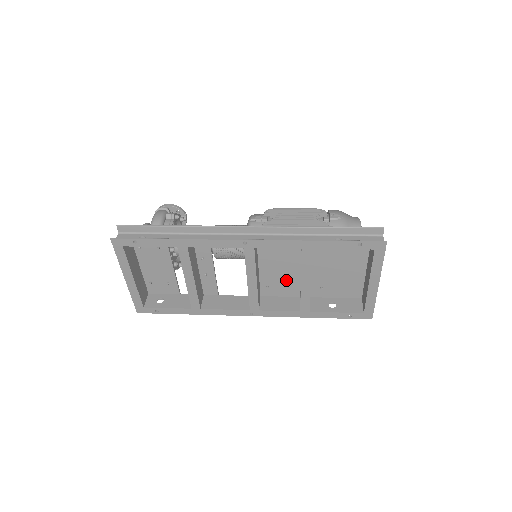
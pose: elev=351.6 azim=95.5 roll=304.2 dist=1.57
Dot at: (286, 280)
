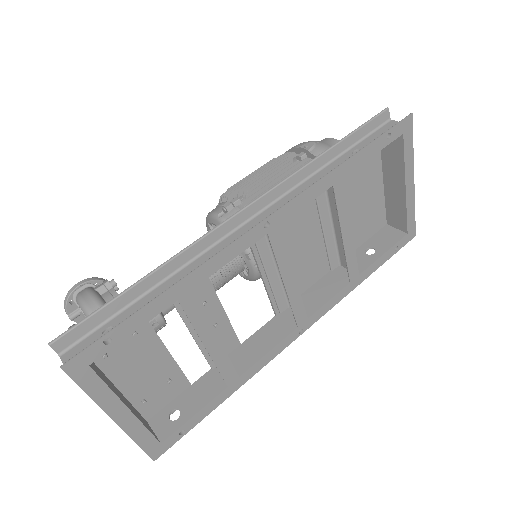
Dot at: (310, 258)
